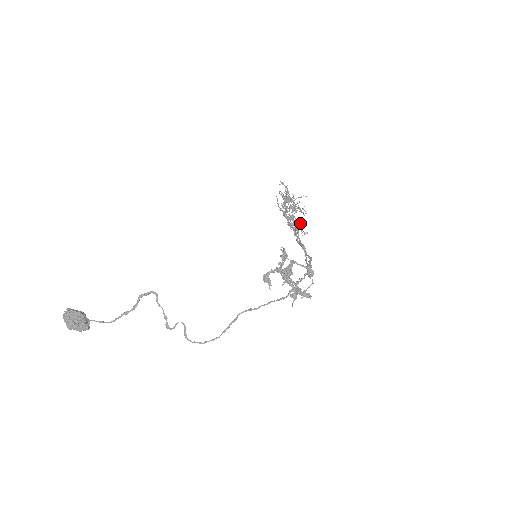
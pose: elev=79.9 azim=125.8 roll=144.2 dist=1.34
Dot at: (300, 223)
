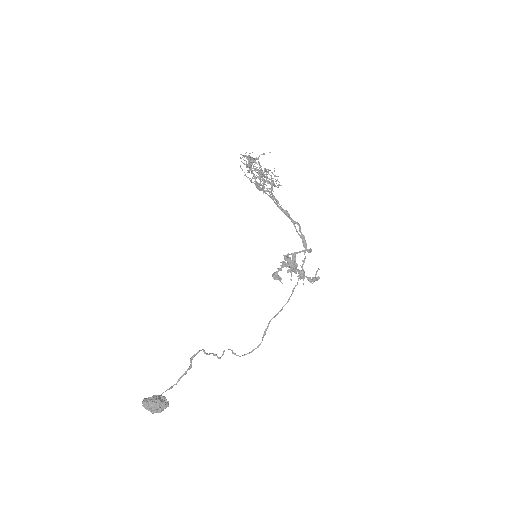
Dot at: (272, 182)
